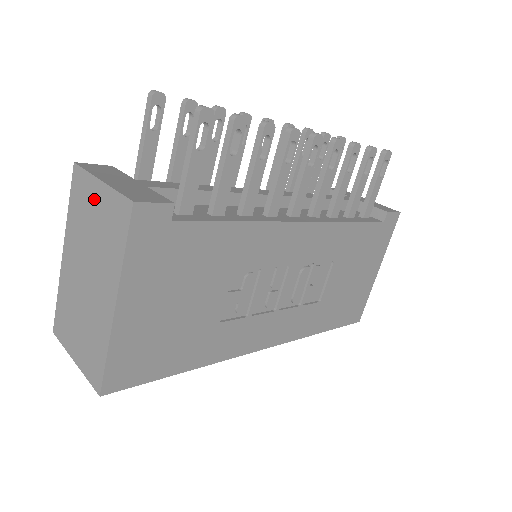
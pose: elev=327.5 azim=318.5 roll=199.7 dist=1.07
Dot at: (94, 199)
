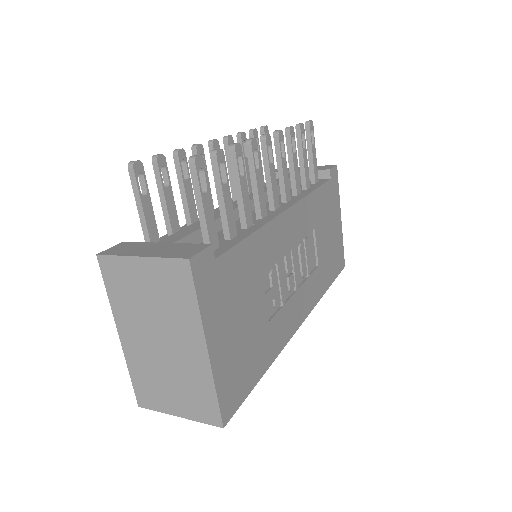
Dot at: (139, 275)
